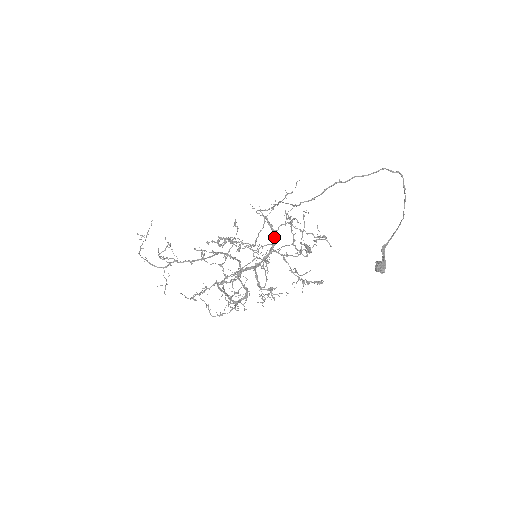
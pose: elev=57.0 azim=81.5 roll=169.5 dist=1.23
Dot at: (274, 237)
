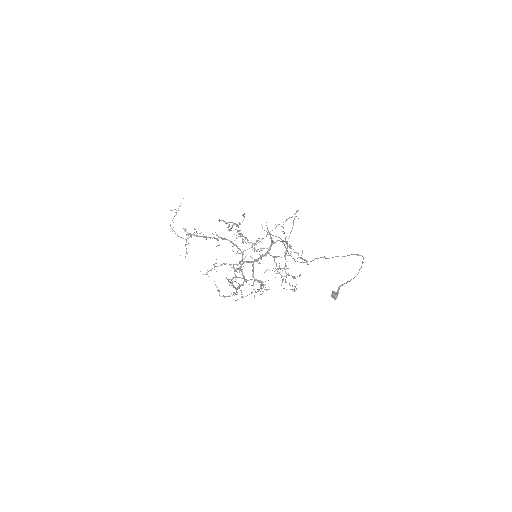
Dot at: (271, 245)
